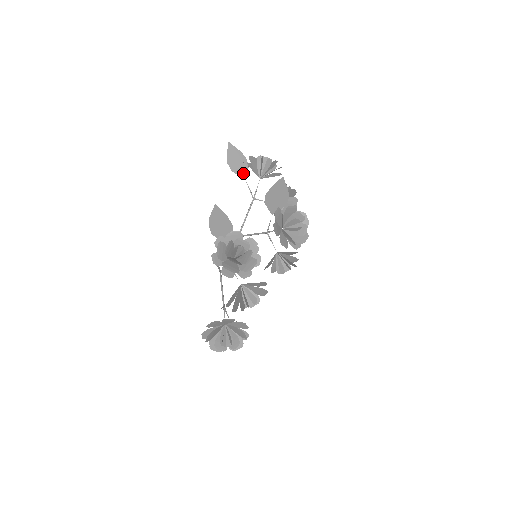
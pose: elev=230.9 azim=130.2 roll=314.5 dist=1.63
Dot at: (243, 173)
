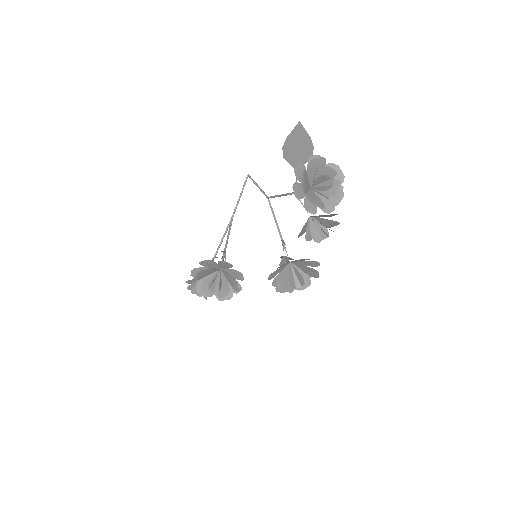
Dot at: occluded
